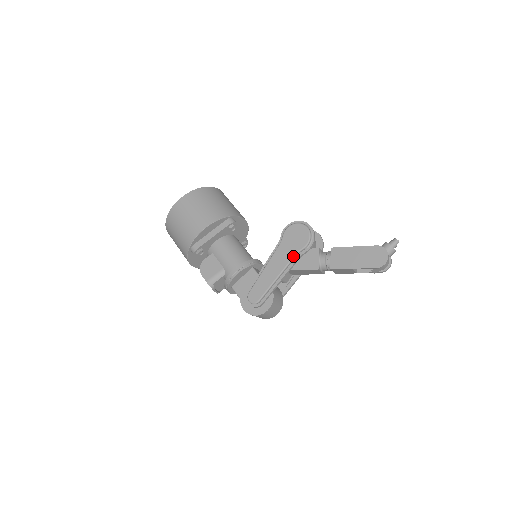
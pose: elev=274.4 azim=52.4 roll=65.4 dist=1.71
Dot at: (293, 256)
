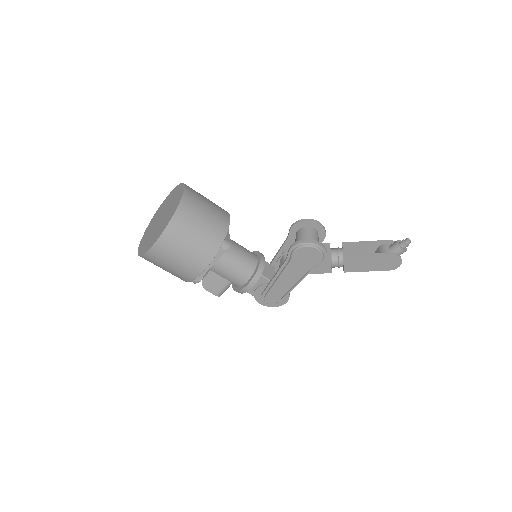
Dot at: (307, 272)
